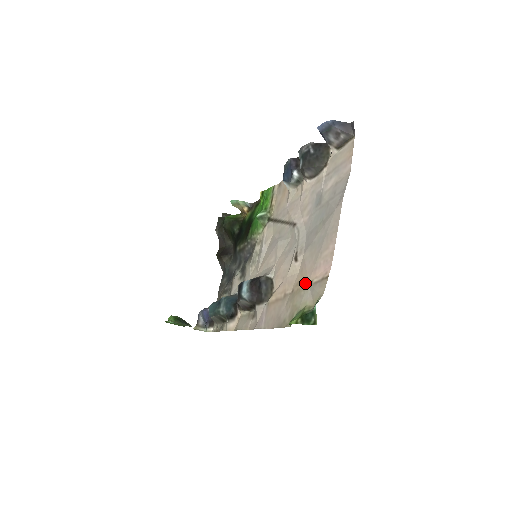
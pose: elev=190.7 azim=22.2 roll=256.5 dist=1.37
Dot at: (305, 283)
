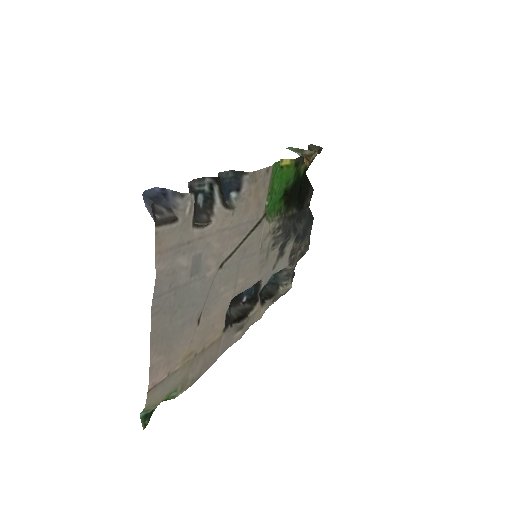
Dot at: (178, 365)
